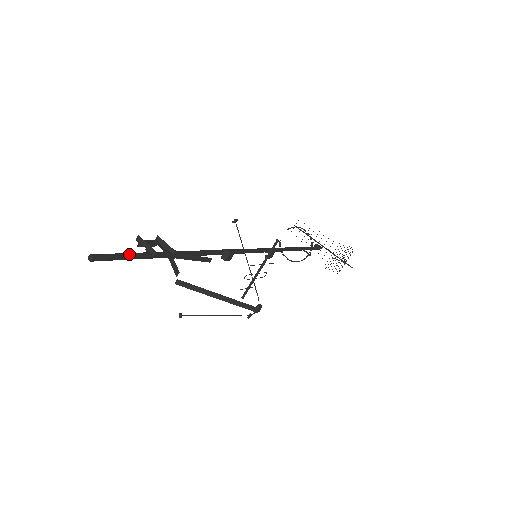
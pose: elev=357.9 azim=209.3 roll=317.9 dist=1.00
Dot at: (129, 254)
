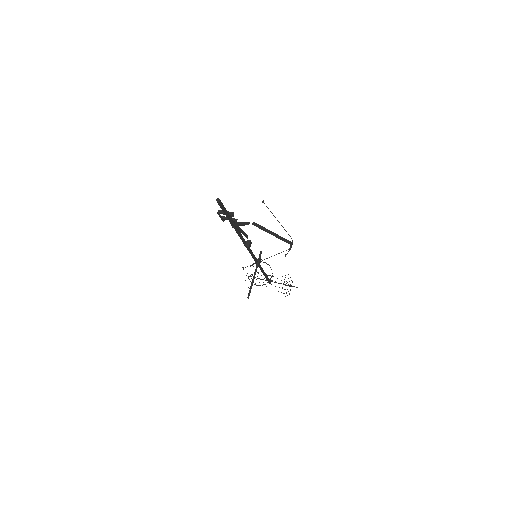
Dot at: occluded
